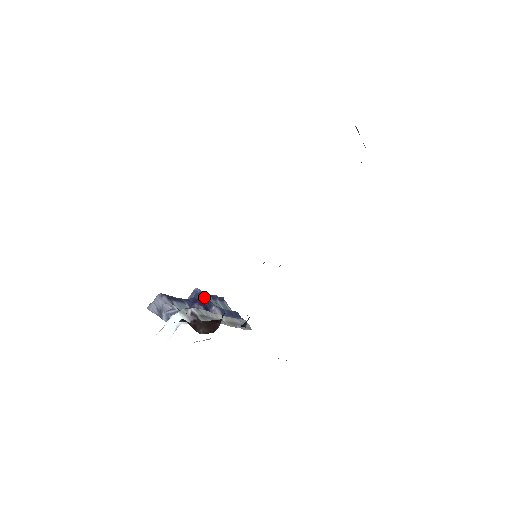
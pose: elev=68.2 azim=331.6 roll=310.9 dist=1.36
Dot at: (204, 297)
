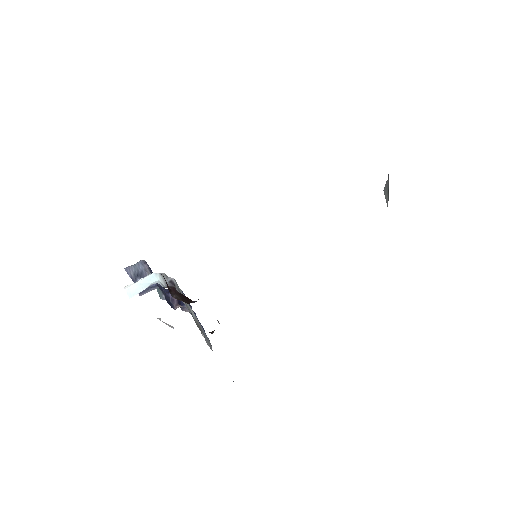
Dot at: occluded
